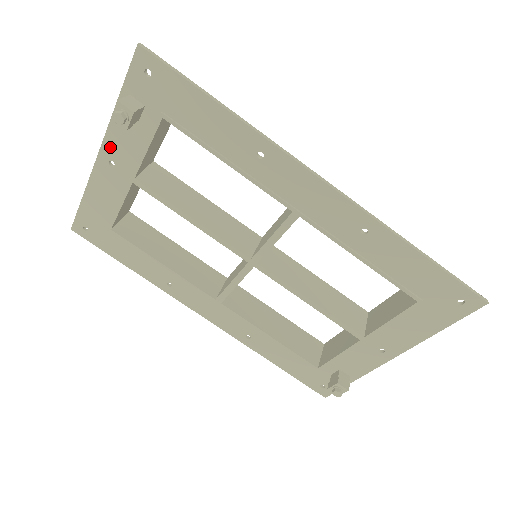
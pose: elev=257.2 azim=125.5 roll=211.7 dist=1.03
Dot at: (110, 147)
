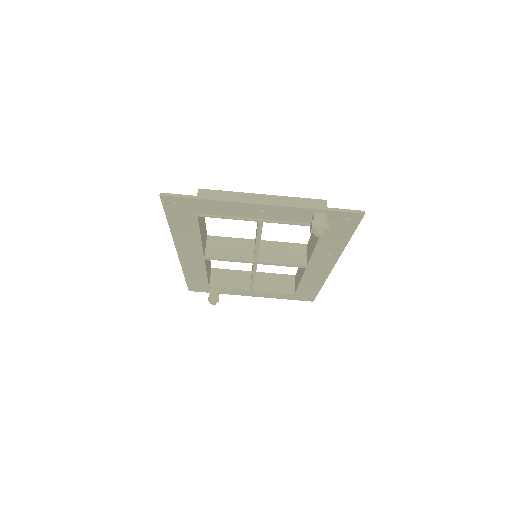
Dot at: (276, 209)
